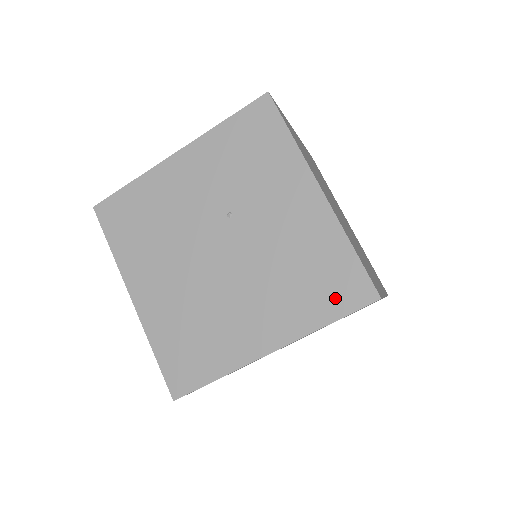
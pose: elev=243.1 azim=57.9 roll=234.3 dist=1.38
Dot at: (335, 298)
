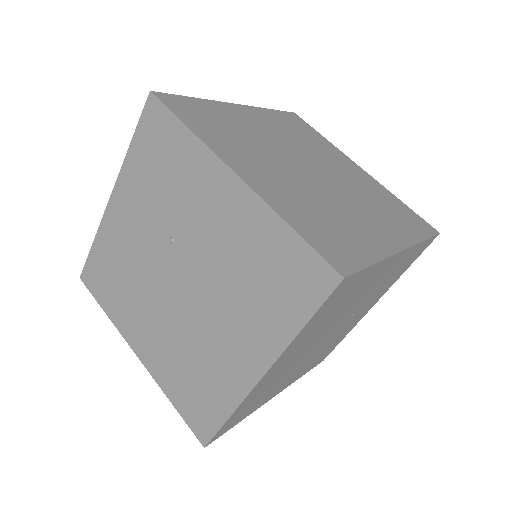
Dot at: (297, 295)
